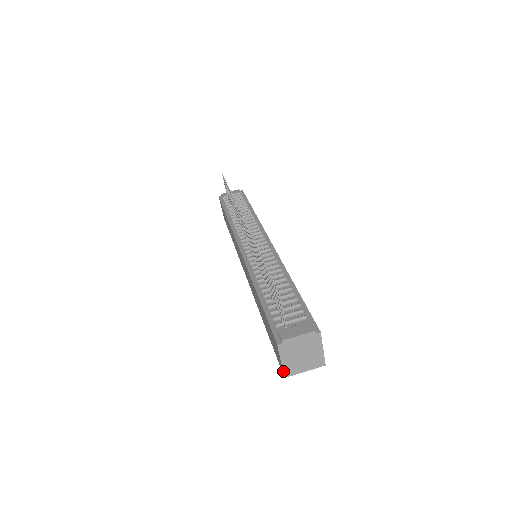
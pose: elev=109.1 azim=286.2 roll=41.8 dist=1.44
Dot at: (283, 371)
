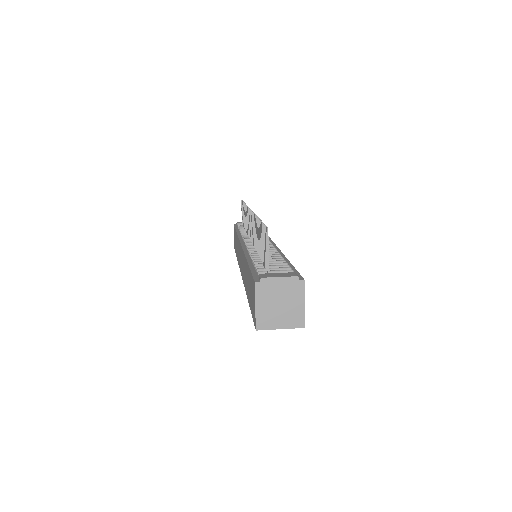
Dot at: (256, 320)
